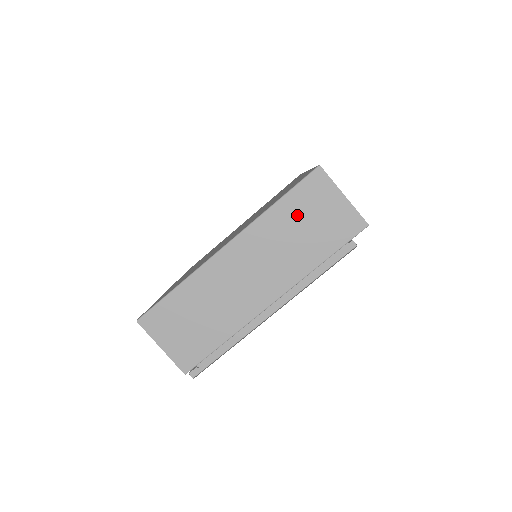
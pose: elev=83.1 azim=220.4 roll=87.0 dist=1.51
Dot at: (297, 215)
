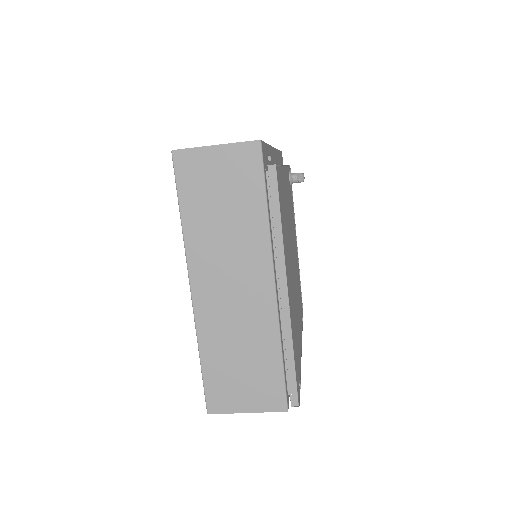
Dot at: (205, 204)
